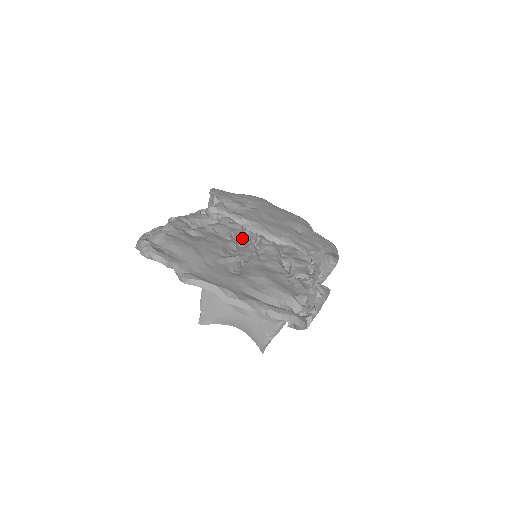
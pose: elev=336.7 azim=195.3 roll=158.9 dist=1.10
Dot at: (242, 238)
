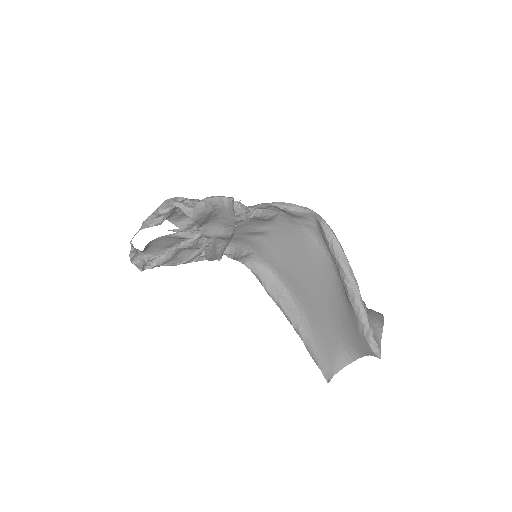
Dot at: occluded
